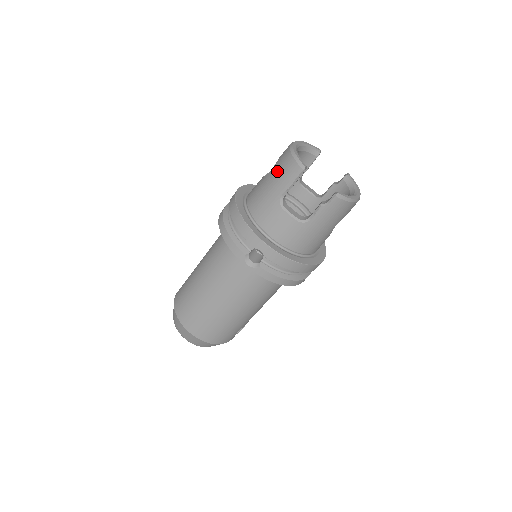
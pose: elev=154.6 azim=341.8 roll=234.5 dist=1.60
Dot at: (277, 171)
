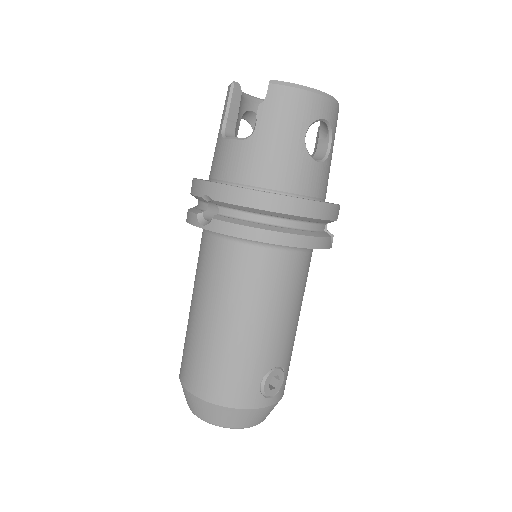
Dot at: occluded
